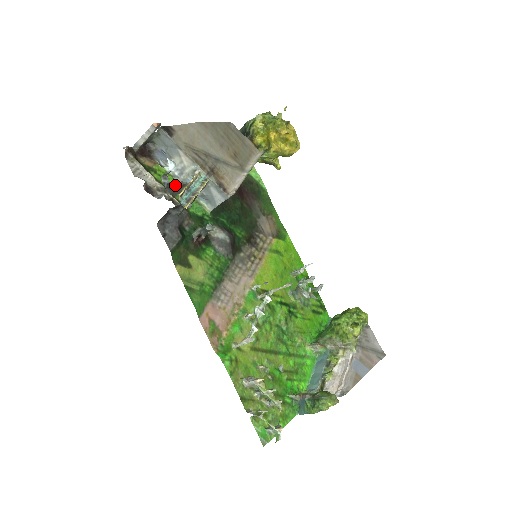
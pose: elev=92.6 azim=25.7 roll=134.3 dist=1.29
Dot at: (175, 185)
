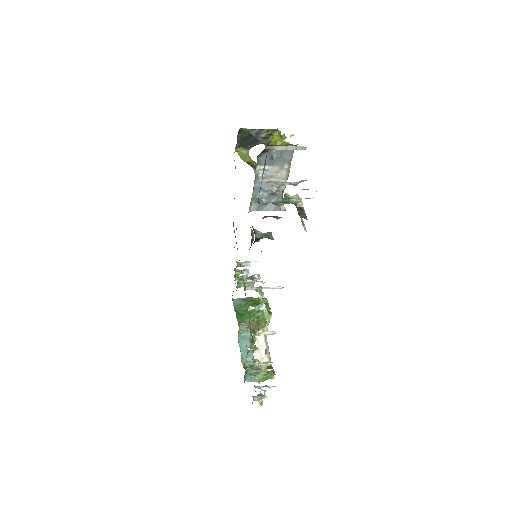
Dot at: (295, 205)
